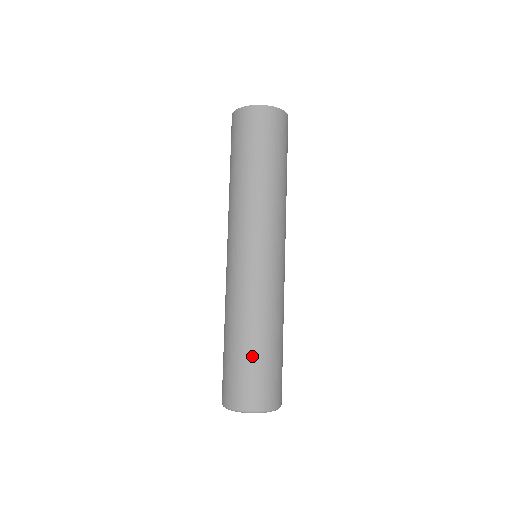
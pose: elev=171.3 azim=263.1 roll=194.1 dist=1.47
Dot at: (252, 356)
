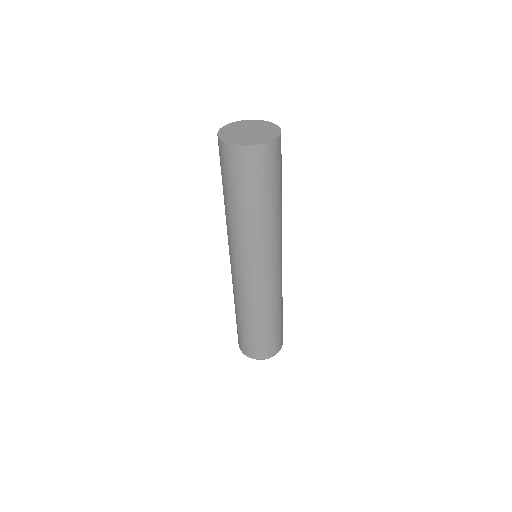
Dot at: (254, 333)
